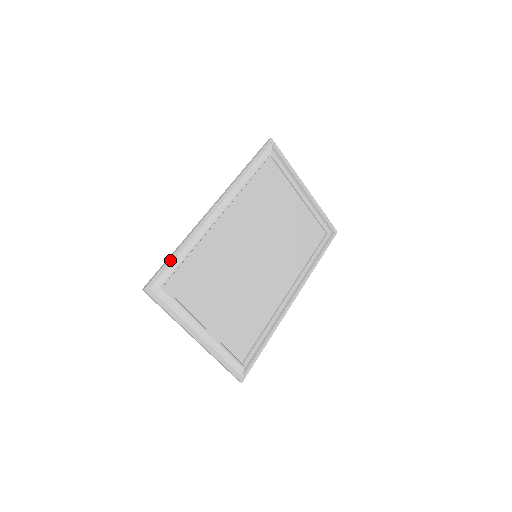
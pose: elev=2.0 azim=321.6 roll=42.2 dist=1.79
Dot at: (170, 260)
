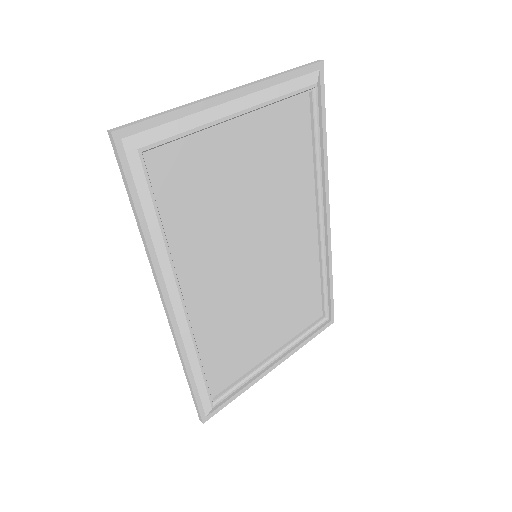
Dot at: (194, 390)
